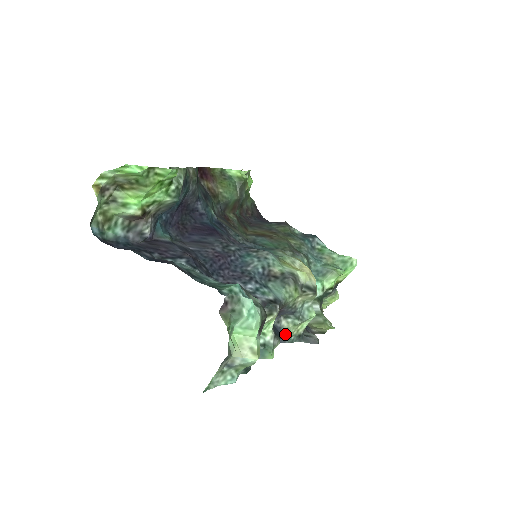
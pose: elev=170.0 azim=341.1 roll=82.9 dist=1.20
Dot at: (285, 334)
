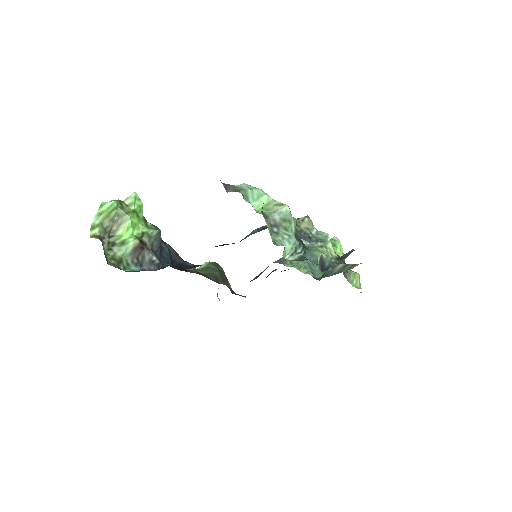
Dot at: (322, 255)
